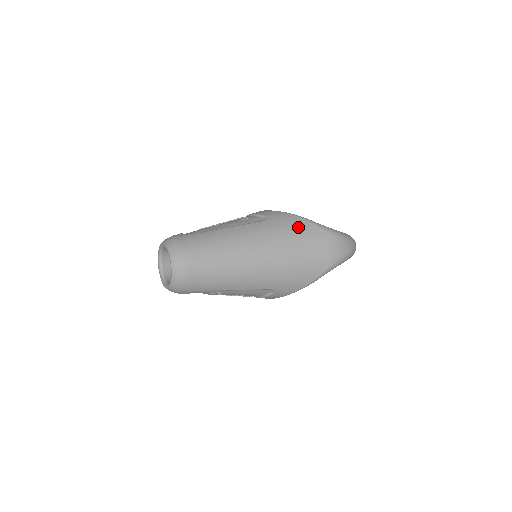
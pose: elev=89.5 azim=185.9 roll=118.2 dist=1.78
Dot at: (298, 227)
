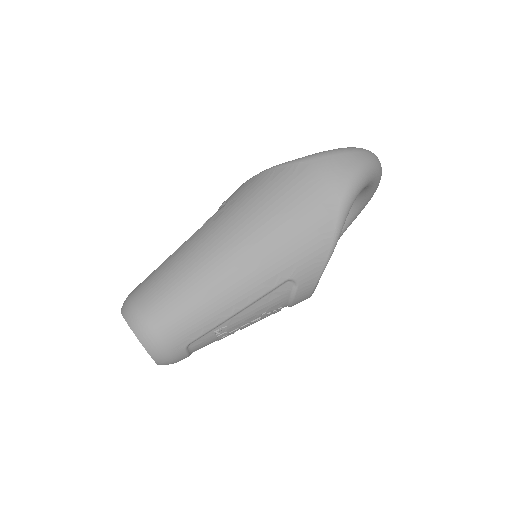
Dot at: (267, 181)
